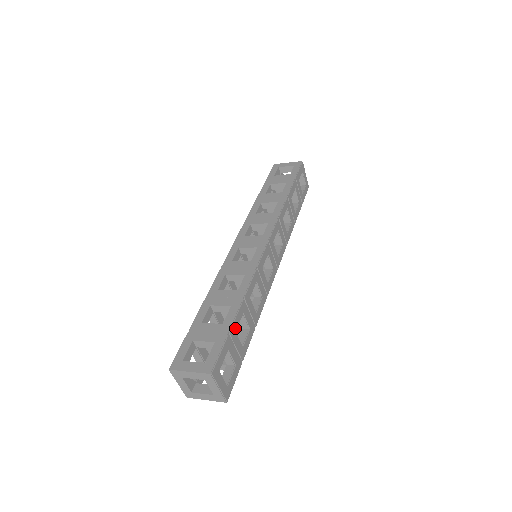
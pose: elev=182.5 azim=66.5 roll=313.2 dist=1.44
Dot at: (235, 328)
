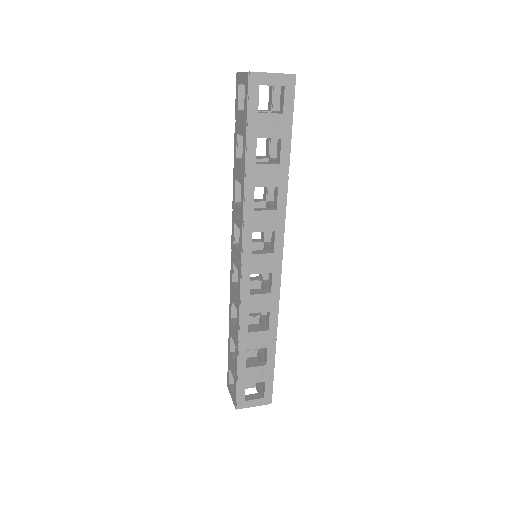
Dot at: occluded
